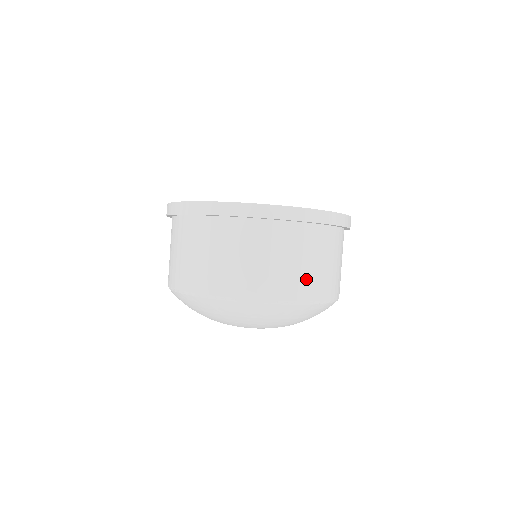
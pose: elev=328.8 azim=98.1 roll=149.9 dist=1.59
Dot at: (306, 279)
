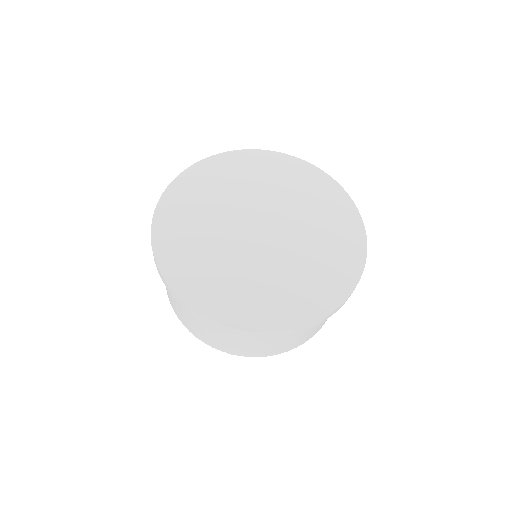
Dot at: (282, 347)
